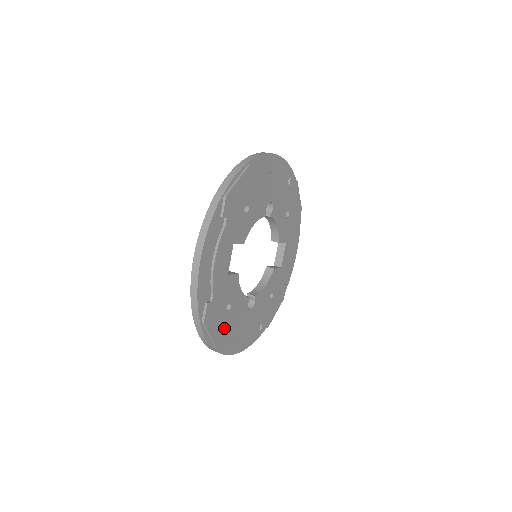
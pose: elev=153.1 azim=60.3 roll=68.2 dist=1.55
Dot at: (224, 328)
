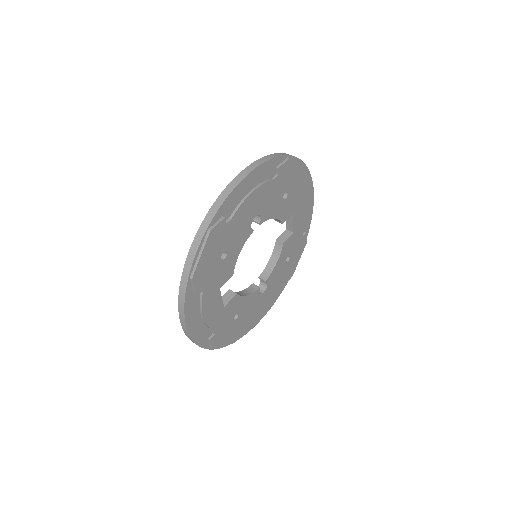
Dot at: (237, 328)
